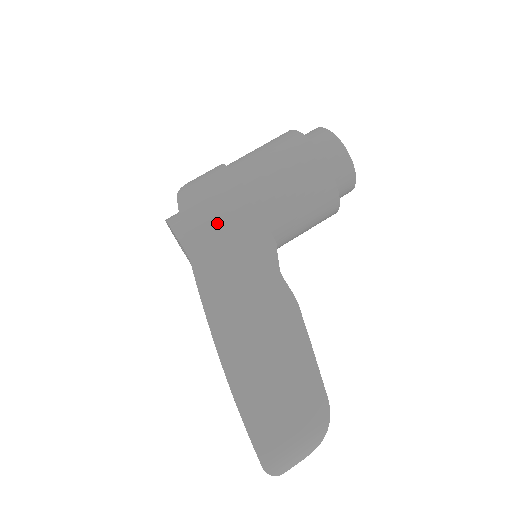
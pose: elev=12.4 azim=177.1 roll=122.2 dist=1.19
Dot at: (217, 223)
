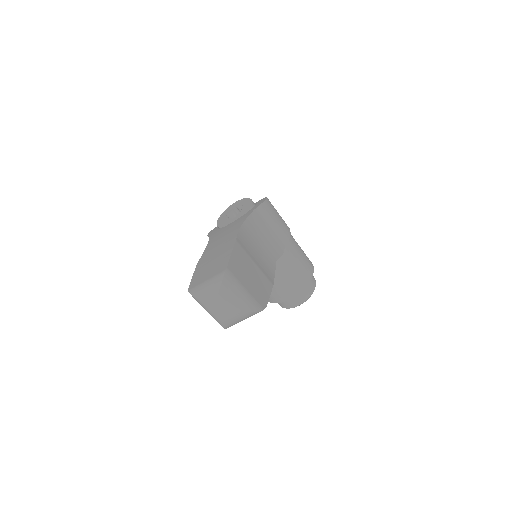
Dot at: (277, 216)
